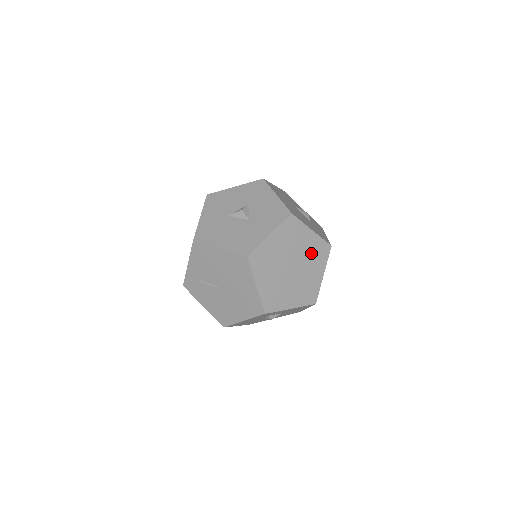
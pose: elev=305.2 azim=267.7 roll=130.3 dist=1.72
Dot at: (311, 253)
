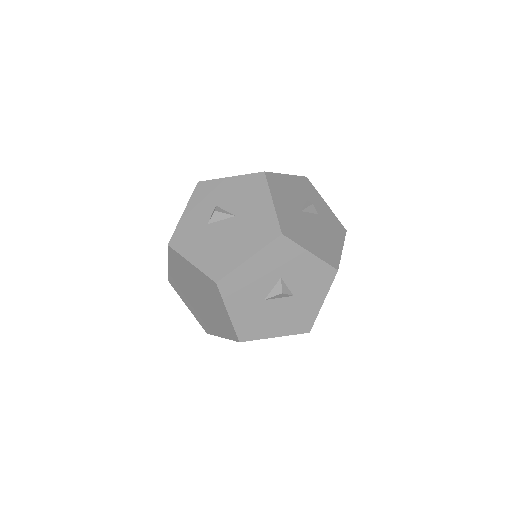
Dot at: occluded
